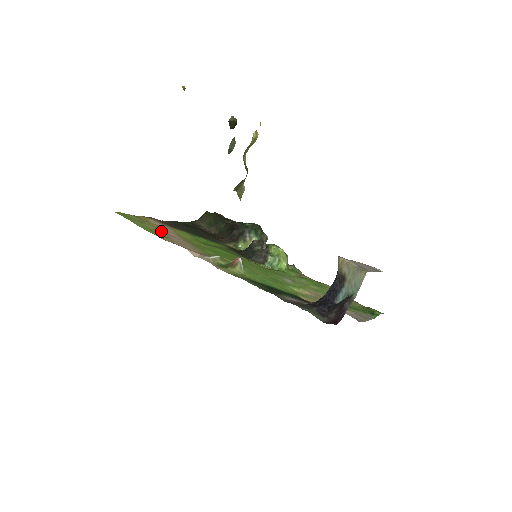
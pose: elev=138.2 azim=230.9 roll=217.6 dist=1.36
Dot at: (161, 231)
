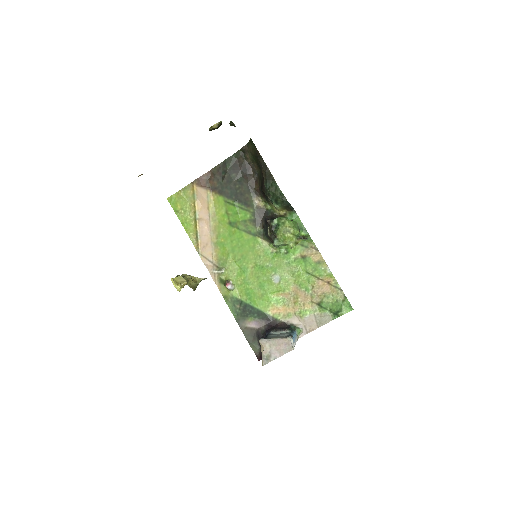
Dot at: (196, 222)
